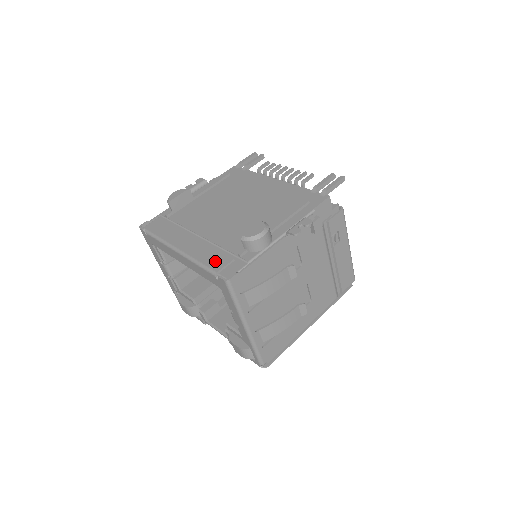
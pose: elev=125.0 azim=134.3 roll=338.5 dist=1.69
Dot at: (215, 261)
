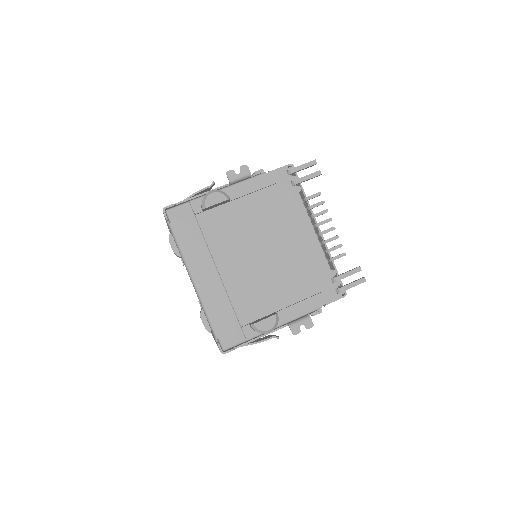
Dot at: (221, 322)
